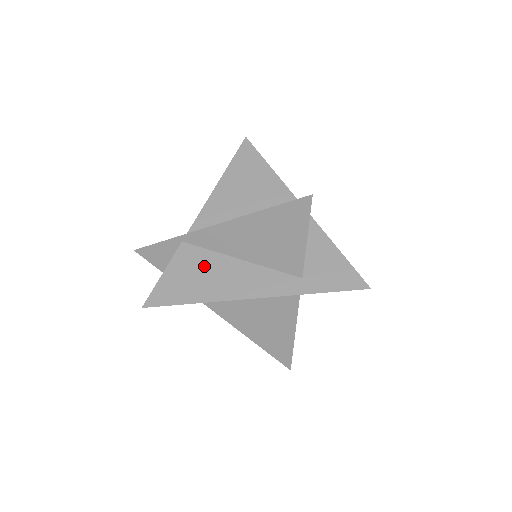
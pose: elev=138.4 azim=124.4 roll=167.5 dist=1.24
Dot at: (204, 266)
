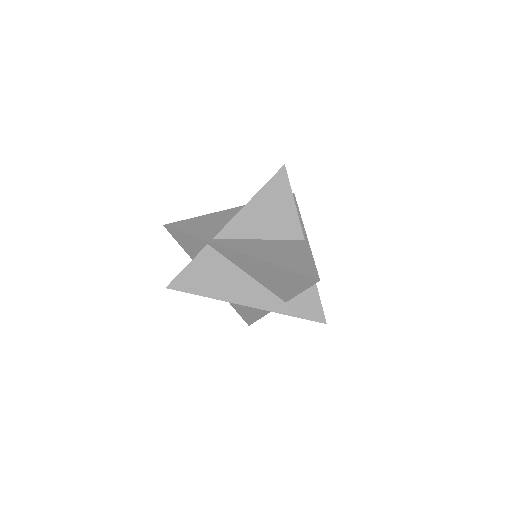
Dot at: (220, 270)
